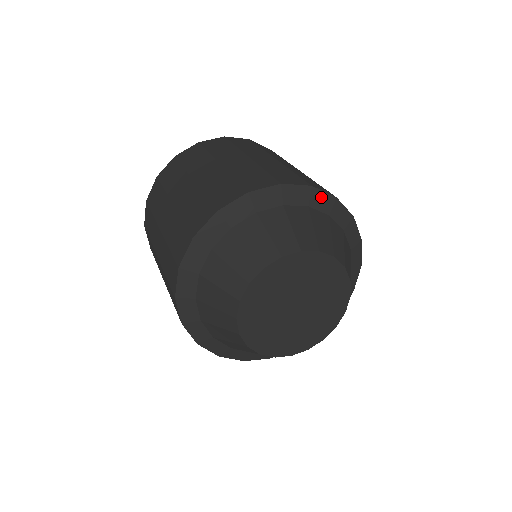
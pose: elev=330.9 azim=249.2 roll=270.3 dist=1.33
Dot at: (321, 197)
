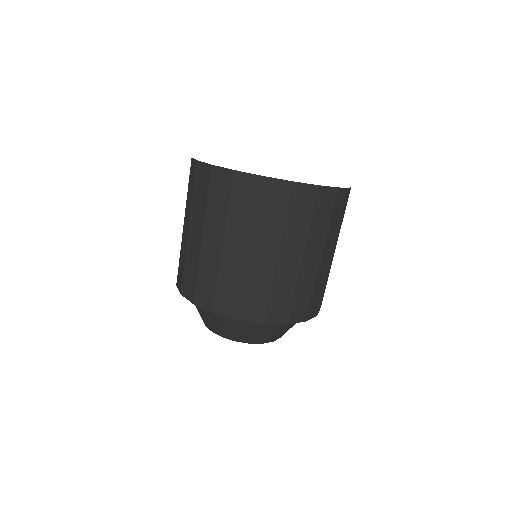
Dot at: occluded
